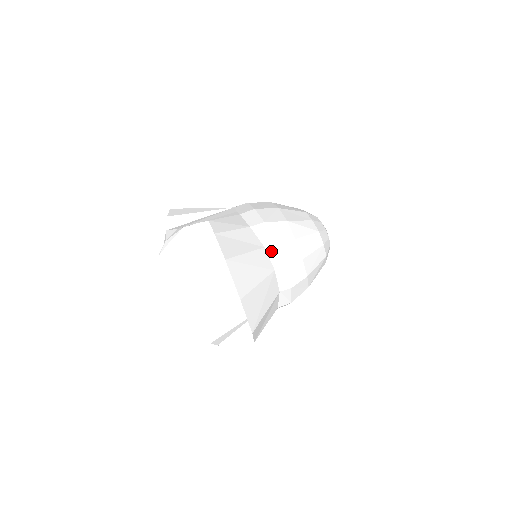
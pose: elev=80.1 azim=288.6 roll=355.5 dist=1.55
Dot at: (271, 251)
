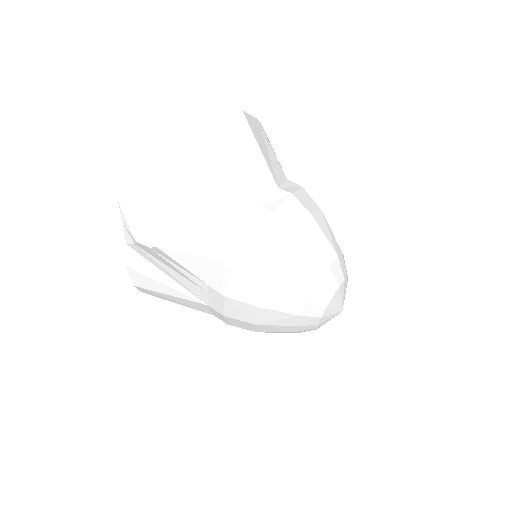
Dot at: (279, 194)
